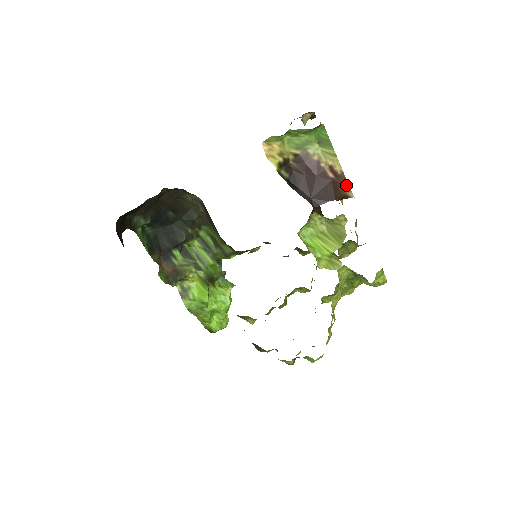
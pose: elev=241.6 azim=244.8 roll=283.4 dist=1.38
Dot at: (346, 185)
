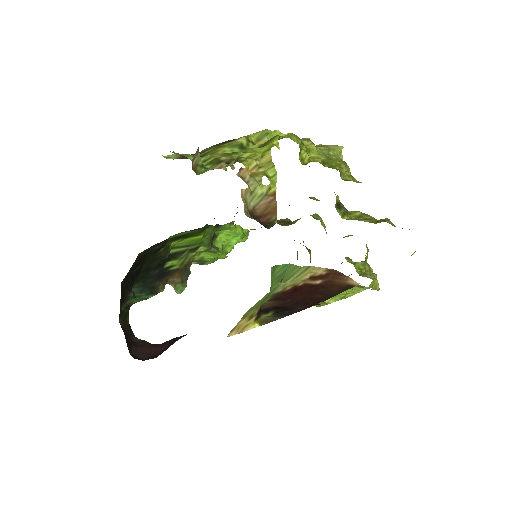
Dot at: (341, 276)
